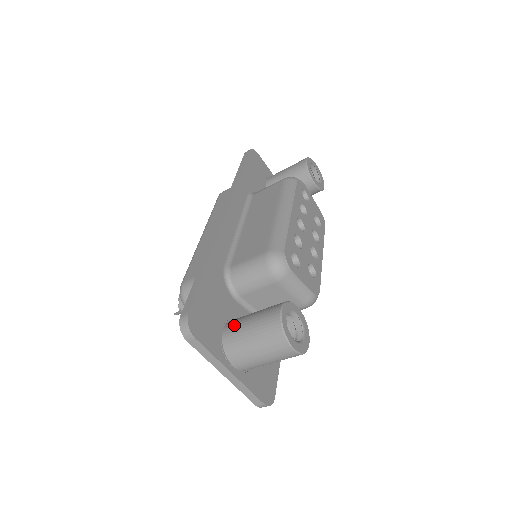
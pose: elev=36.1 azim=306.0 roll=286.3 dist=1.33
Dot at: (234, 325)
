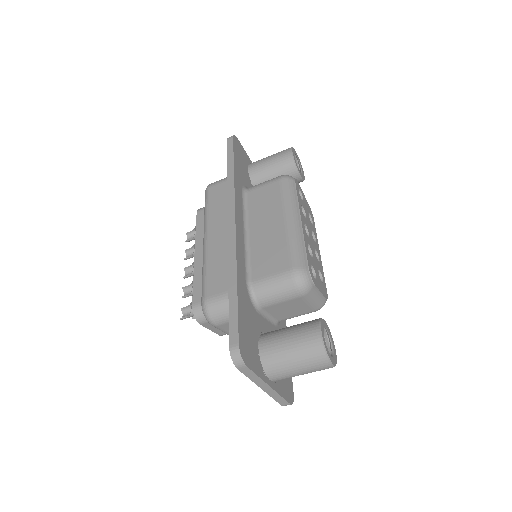
Dot at: (270, 343)
